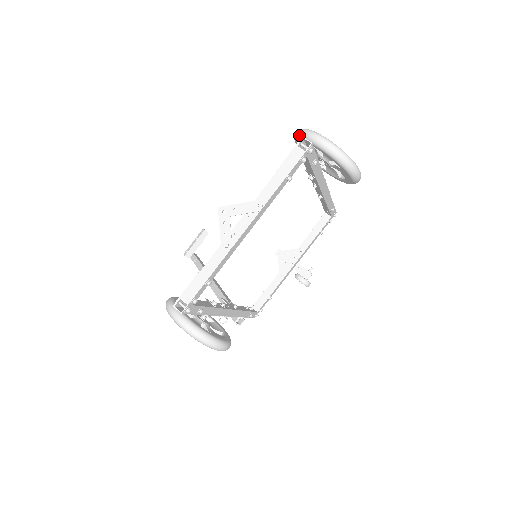
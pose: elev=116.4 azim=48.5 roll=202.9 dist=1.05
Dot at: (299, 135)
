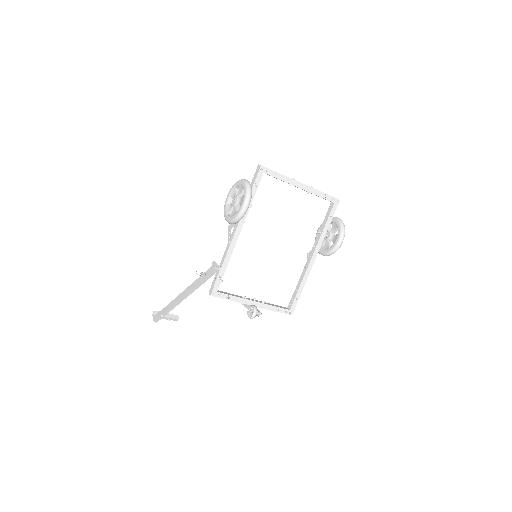
Dot at: occluded
